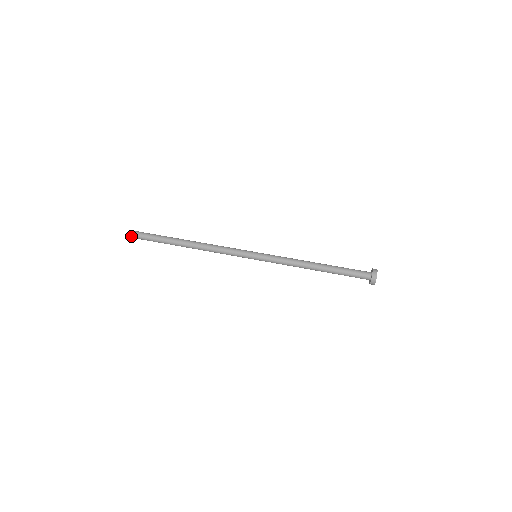
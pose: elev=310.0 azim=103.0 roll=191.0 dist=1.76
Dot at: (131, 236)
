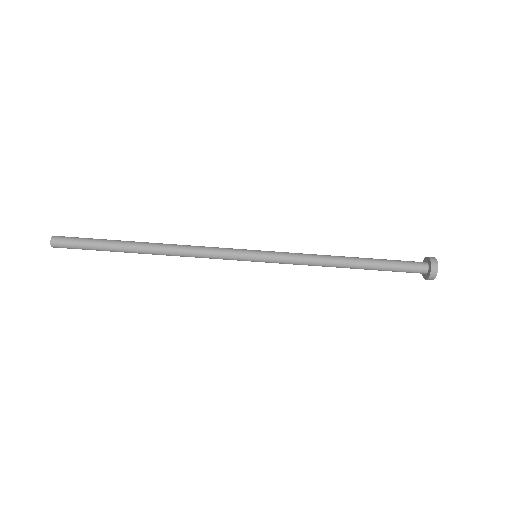
Dot at: occluded
